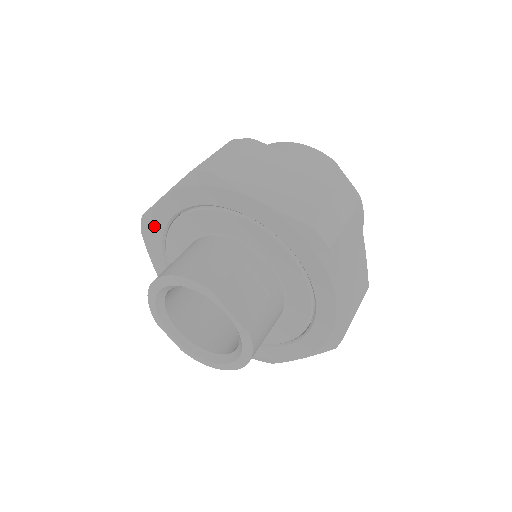
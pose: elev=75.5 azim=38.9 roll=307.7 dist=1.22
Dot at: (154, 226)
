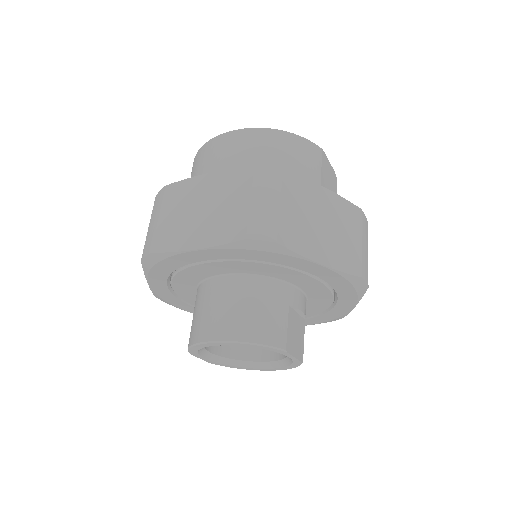
Dot at: (169, 263)
